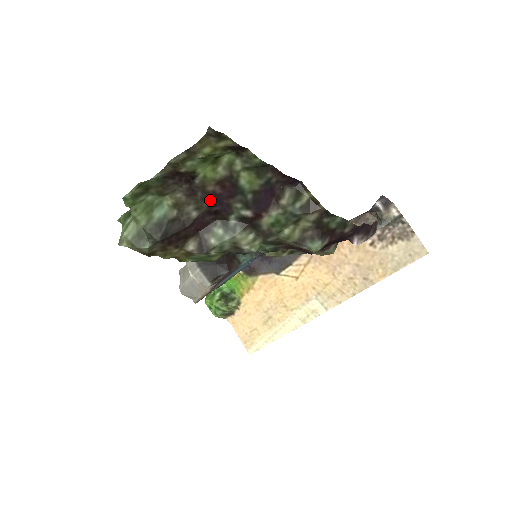
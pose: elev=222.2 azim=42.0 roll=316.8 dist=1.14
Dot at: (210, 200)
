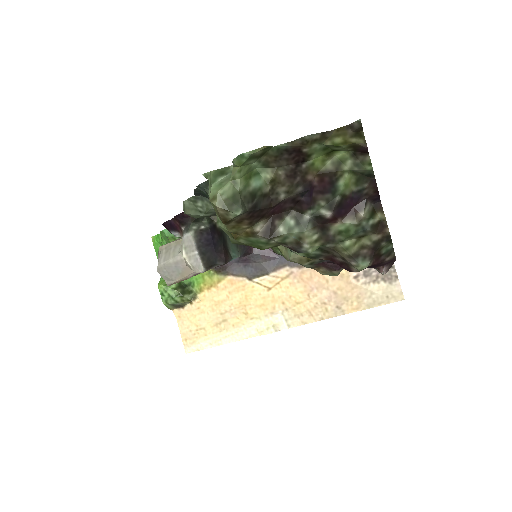
Dot at: (303, 188)
